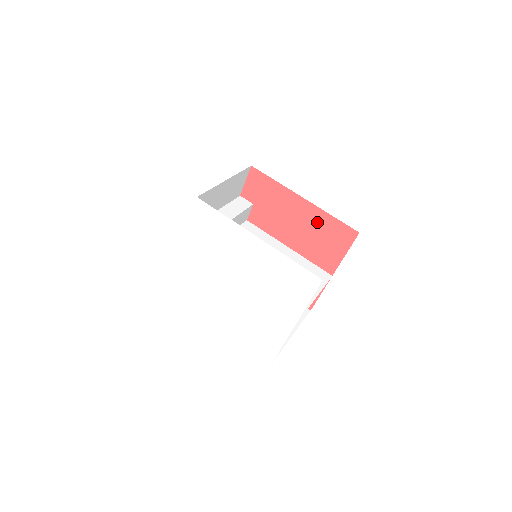
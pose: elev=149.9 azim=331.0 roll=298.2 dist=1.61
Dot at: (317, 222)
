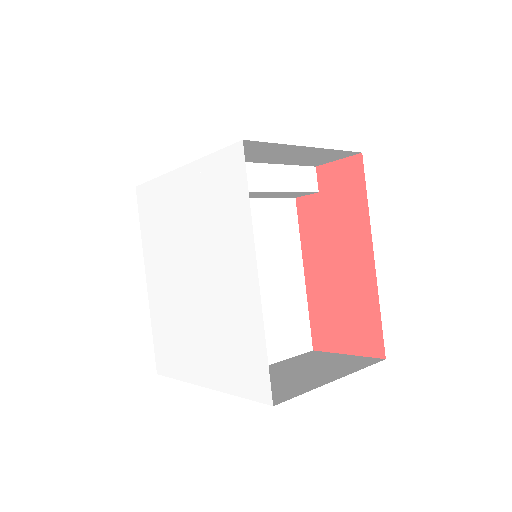
Dot at: (358, 293)
